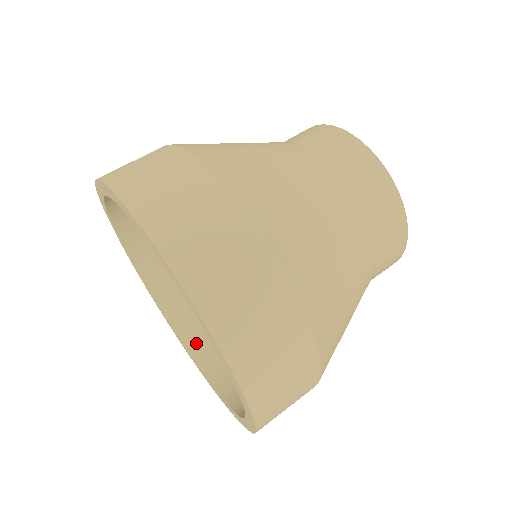
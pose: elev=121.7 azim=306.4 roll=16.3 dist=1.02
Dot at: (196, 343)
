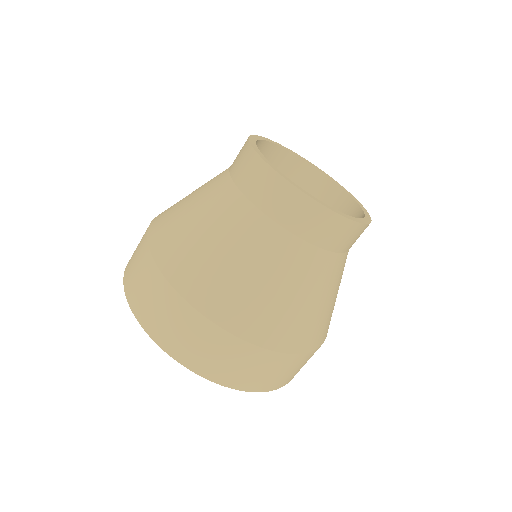
Dot at: occluded
